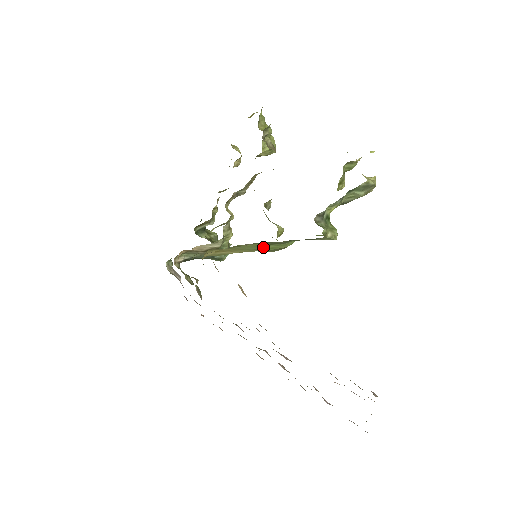
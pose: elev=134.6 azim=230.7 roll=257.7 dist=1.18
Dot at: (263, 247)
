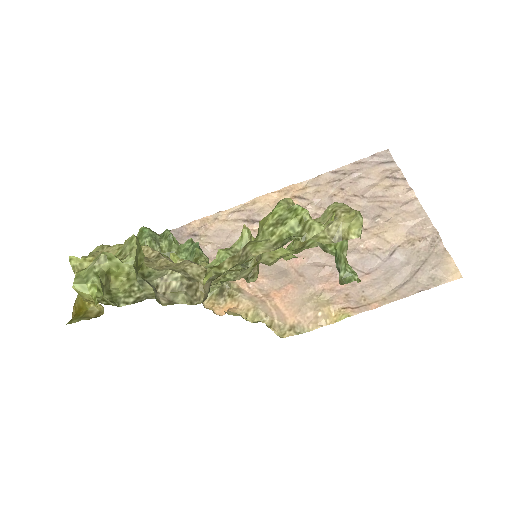
Dot at: occluded
